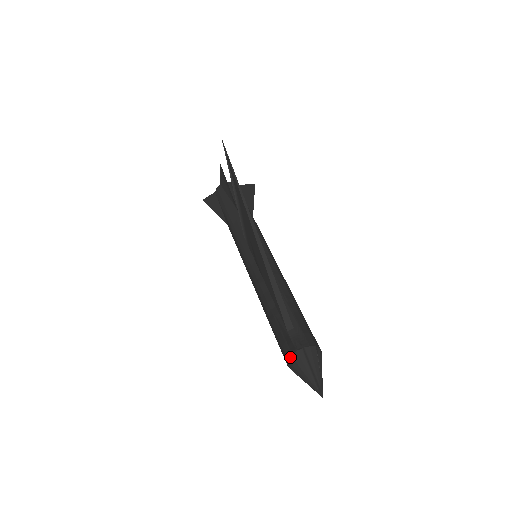
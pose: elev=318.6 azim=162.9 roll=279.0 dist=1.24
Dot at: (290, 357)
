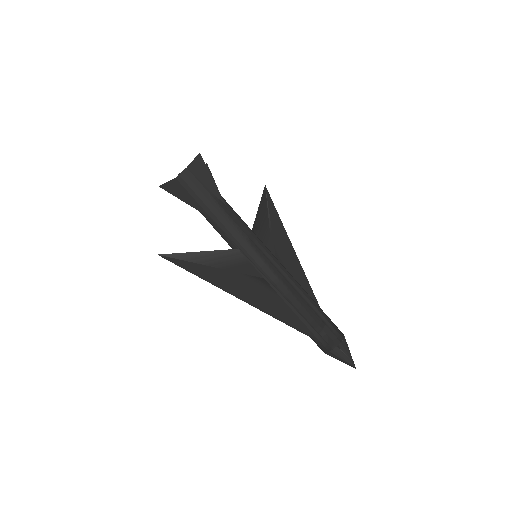
Dot at: occluded
